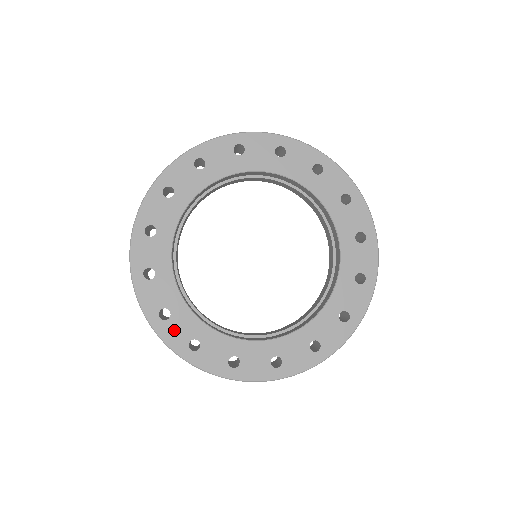
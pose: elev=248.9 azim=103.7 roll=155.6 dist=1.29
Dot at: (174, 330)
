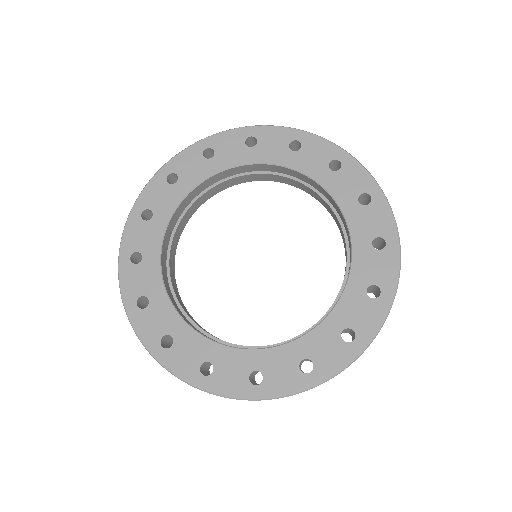
Dot at: (139, 232)
